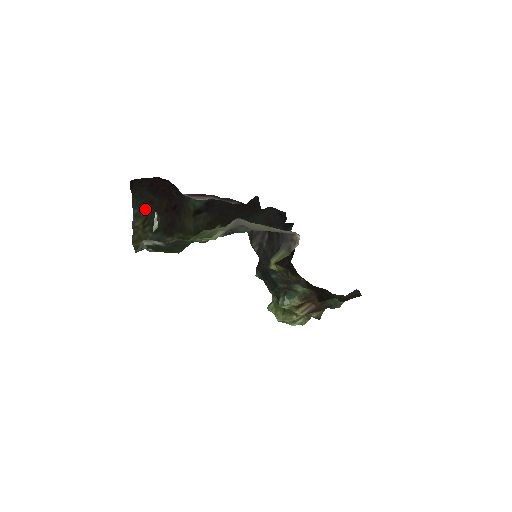
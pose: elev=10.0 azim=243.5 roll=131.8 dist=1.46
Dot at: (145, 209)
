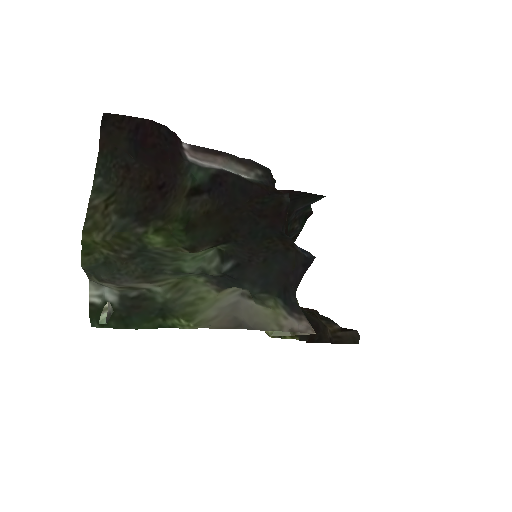
Dot at: (115, 178)
